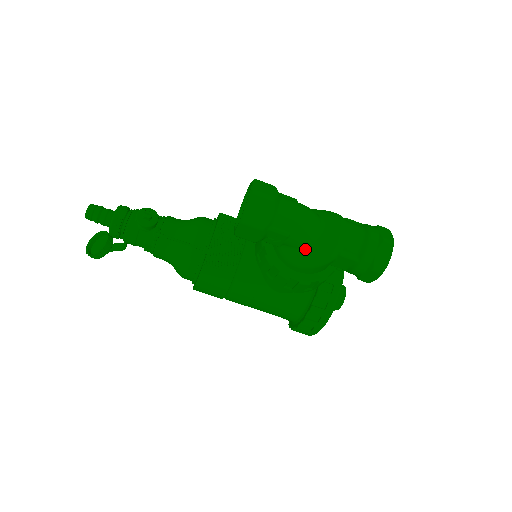
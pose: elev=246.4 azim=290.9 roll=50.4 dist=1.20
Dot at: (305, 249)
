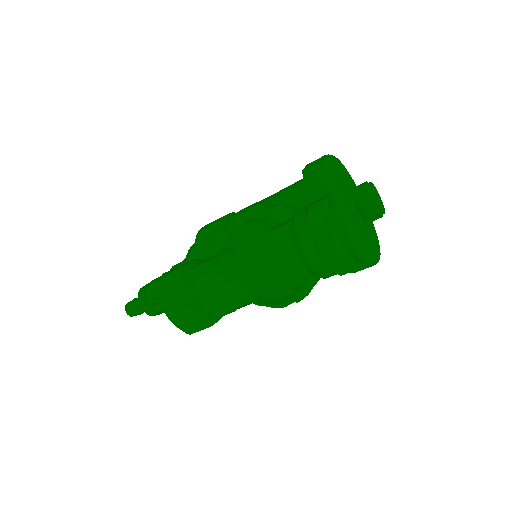
Dot at: (263, 297)
